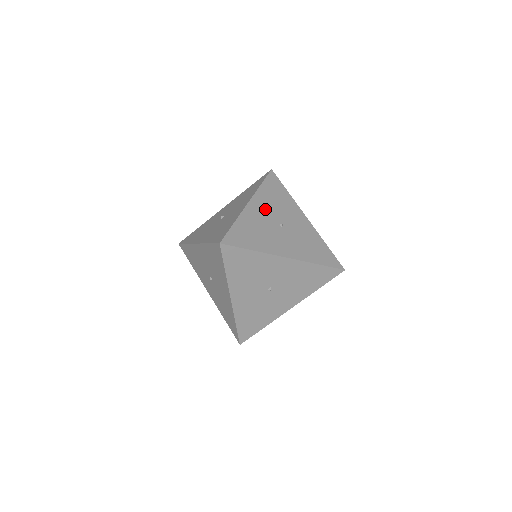
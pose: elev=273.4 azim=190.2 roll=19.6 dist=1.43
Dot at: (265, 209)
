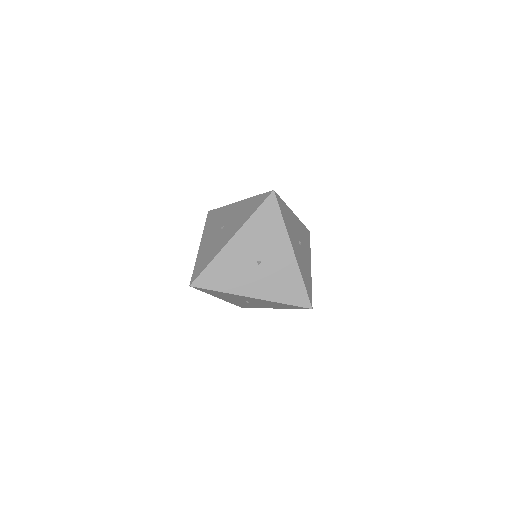
Dot at: (210, 235)
